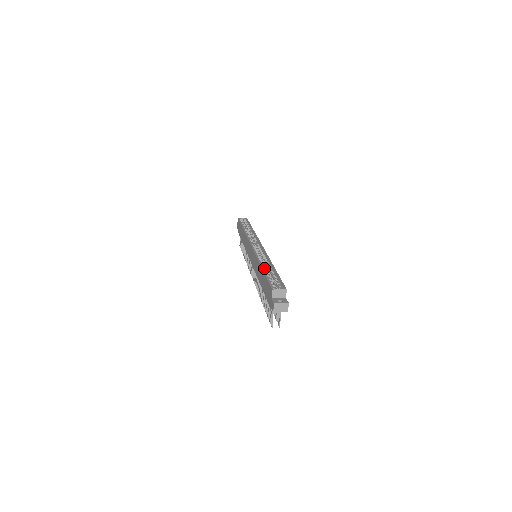
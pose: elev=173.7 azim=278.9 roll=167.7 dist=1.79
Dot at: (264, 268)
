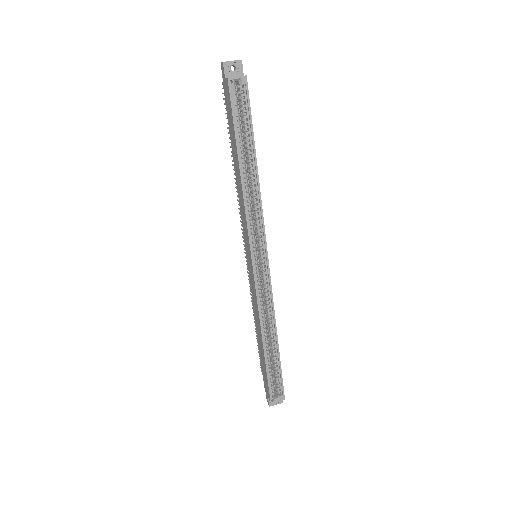
Dot at: (266, 346)
